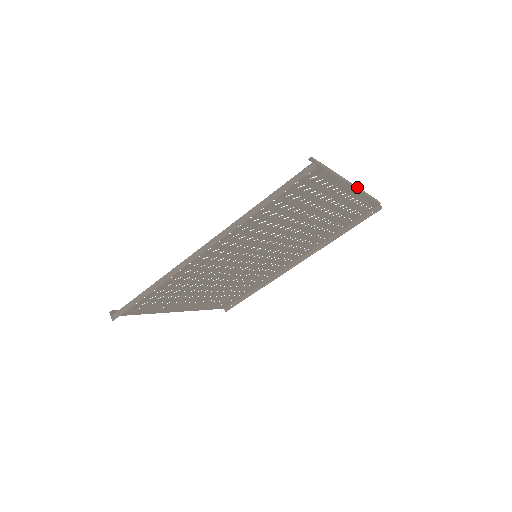
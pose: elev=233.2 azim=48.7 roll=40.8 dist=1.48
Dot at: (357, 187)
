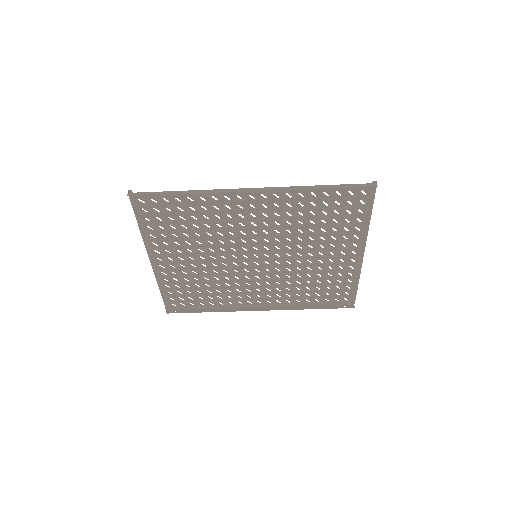
Dot at: (362, 259)
